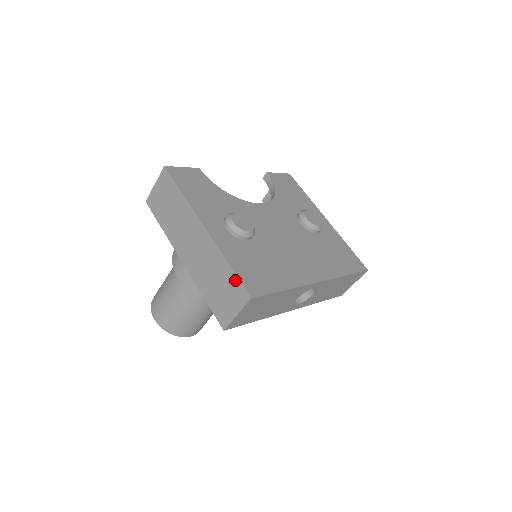
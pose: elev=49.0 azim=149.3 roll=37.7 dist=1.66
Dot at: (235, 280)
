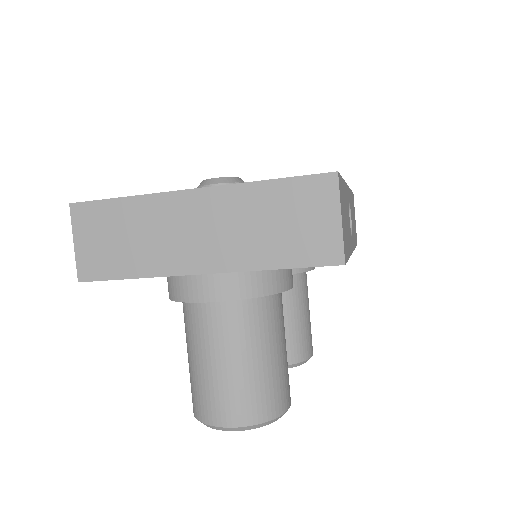
Dot at: (295, 184)
